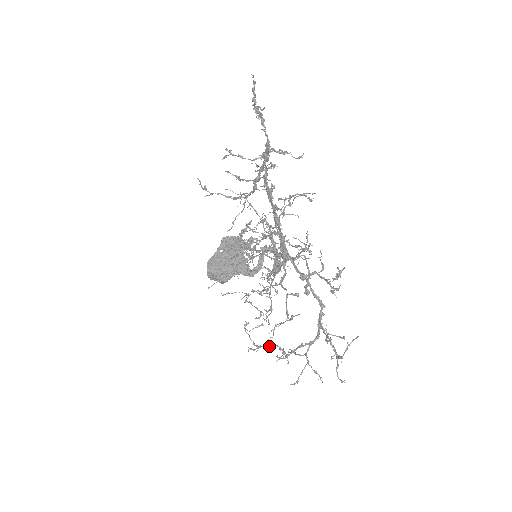
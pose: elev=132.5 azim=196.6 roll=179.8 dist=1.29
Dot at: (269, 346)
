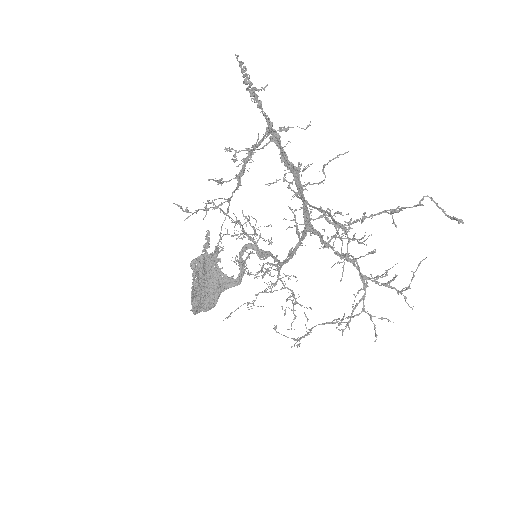
Dot at: (310, 331)
